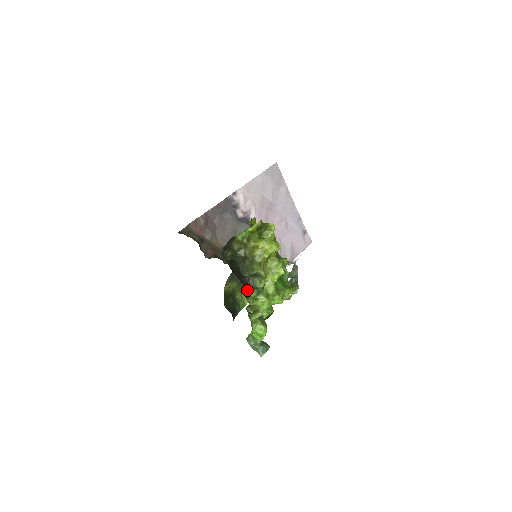
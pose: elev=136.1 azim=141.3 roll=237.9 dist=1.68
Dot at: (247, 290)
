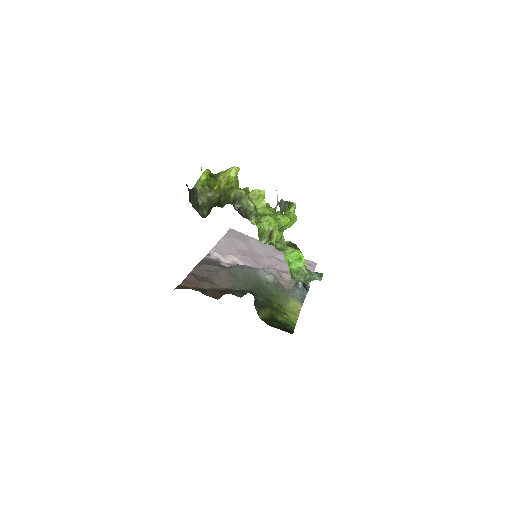
Dot at: (238, 209)
